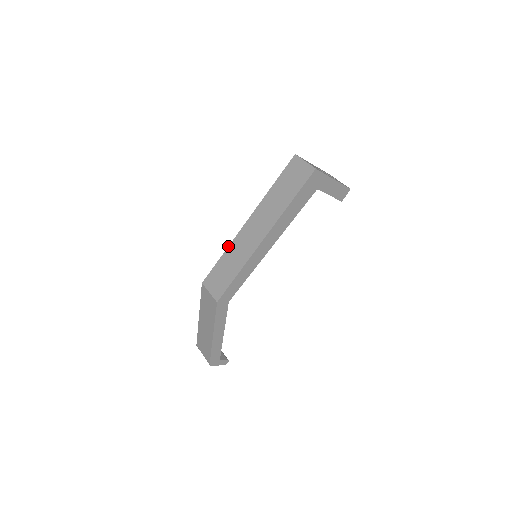
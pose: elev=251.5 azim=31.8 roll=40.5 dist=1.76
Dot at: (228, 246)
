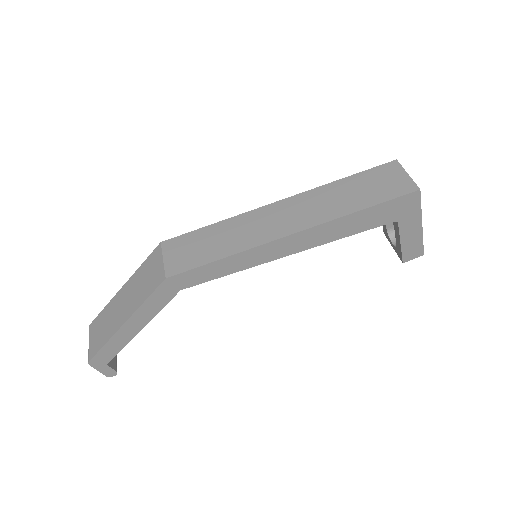
Dot at: (231, 217)
